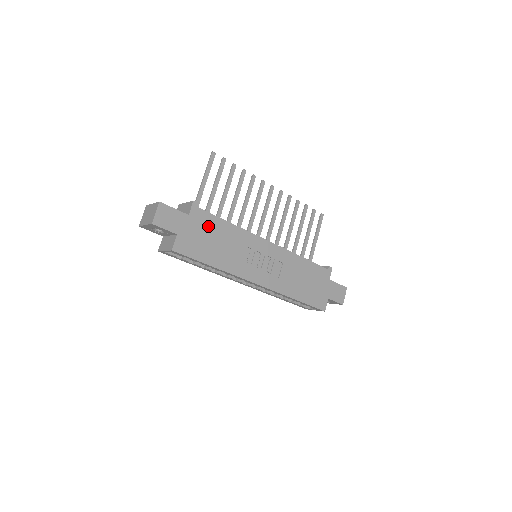
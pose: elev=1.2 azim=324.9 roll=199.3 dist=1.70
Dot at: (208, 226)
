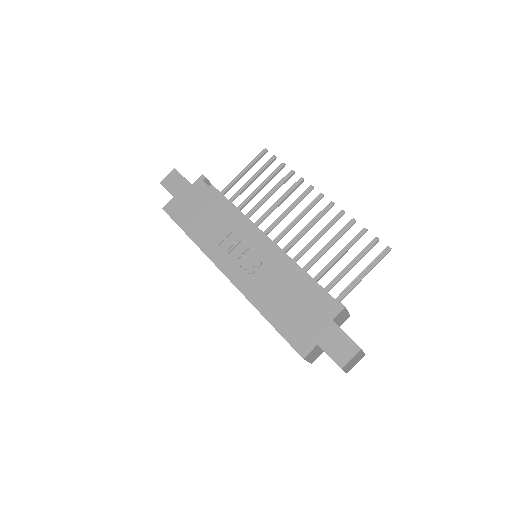
Dot at: (204, 199)
